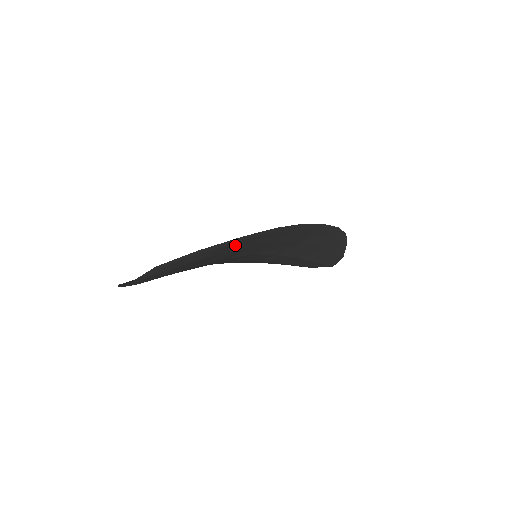
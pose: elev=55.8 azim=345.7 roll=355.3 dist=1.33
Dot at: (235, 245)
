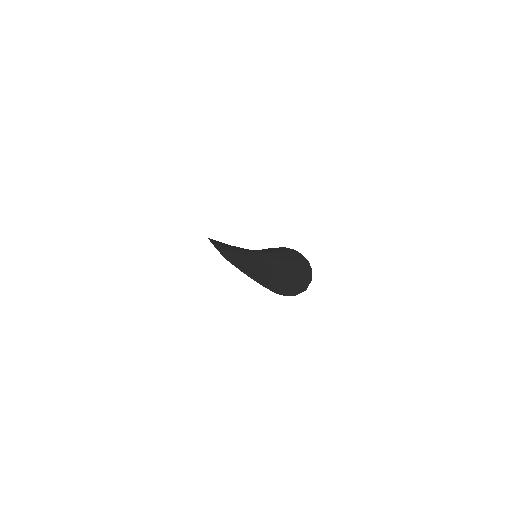
Dot at: (300, 269)
